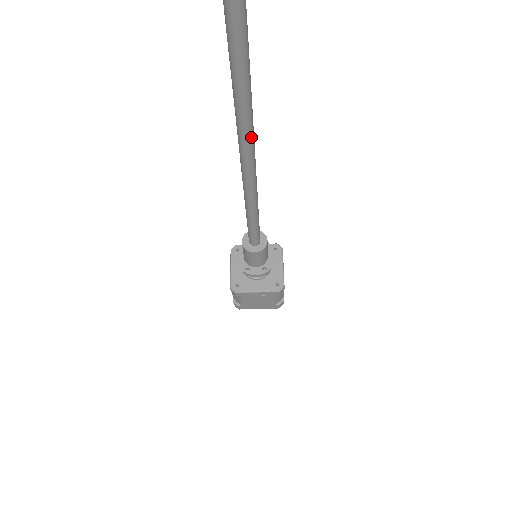
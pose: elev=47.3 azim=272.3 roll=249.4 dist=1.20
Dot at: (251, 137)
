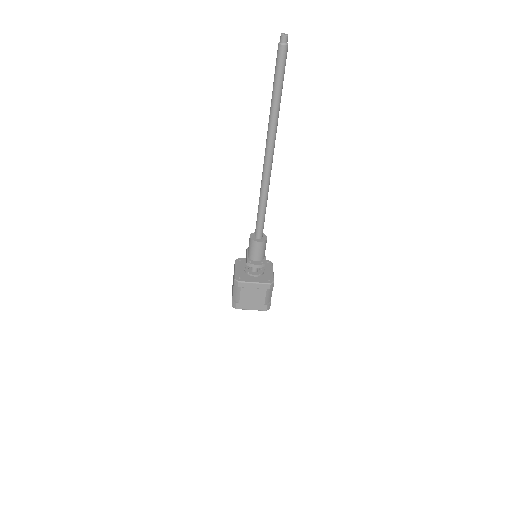
Dot at: (275, 135)
